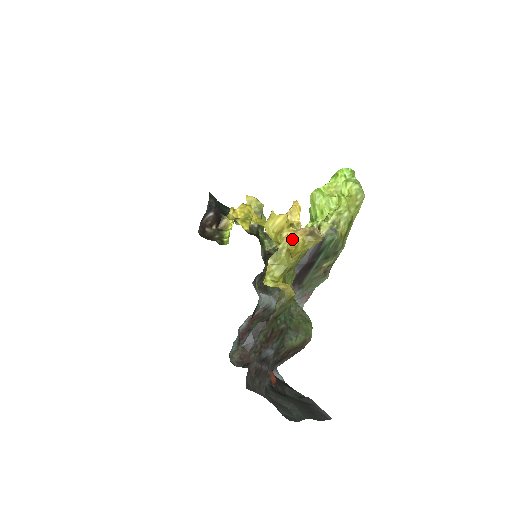
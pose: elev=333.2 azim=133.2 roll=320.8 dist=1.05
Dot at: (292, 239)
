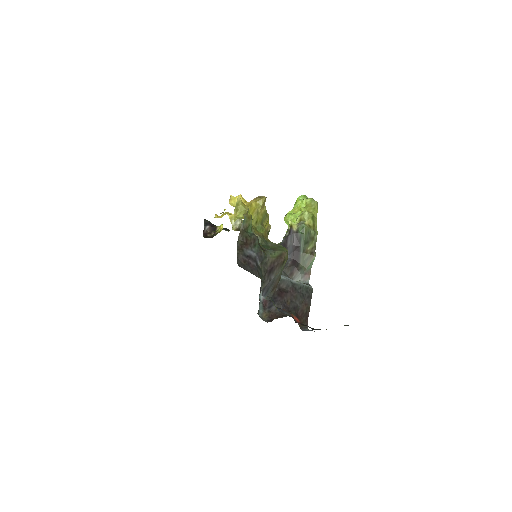
Dot at: (248, 204)
